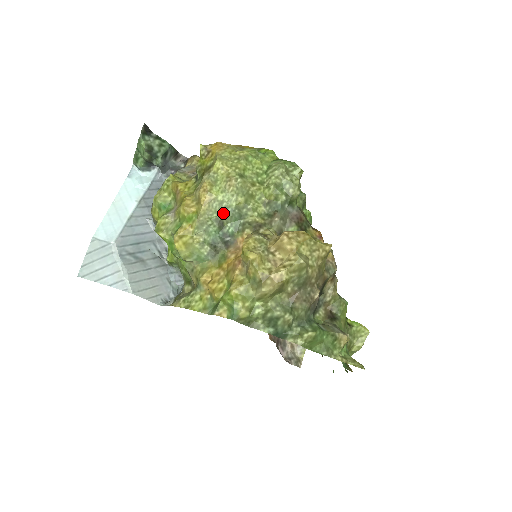
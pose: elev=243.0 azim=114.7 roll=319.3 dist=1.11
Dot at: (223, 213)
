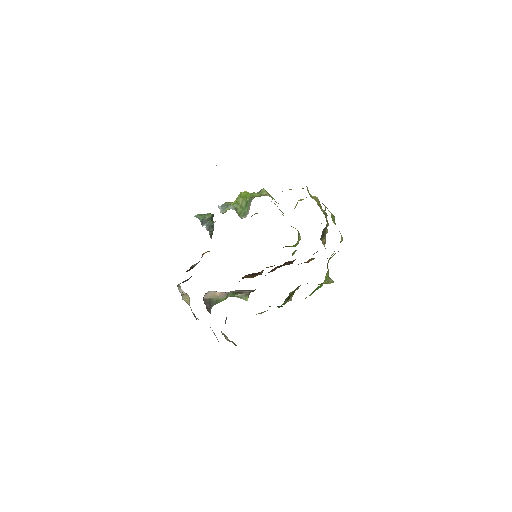
Dot at: occluded
